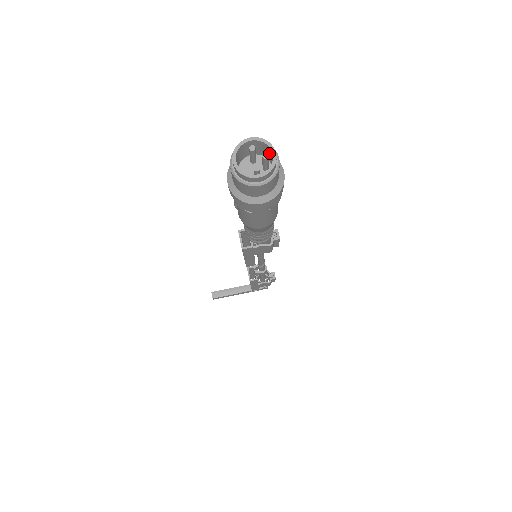
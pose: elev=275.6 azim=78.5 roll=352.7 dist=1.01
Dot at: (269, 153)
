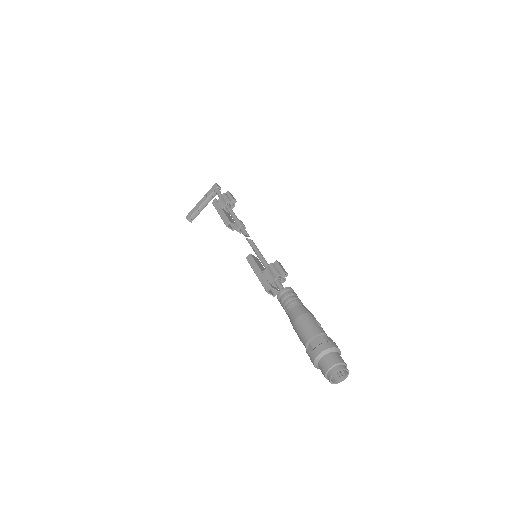
Dot at: (340, 365)
